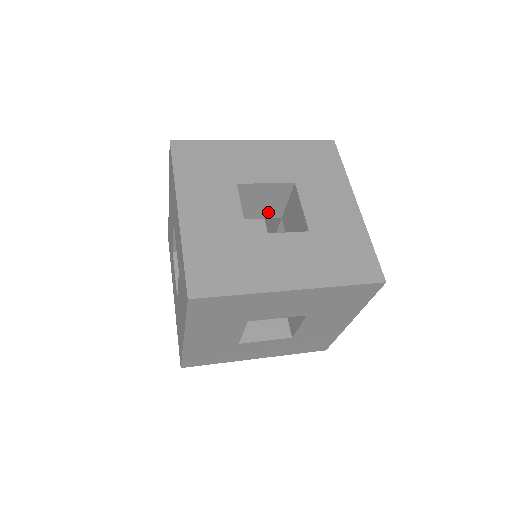
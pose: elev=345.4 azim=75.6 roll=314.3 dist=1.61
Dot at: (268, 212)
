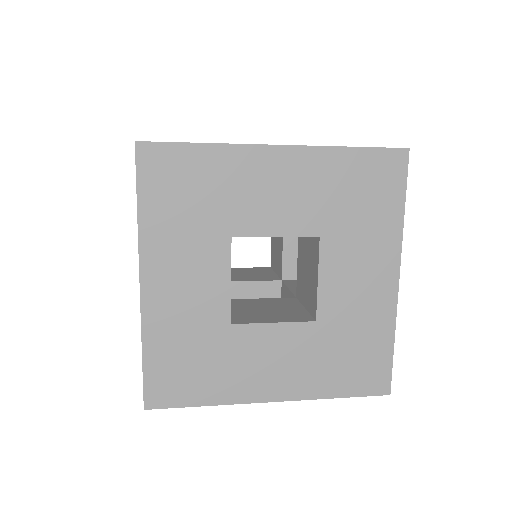
Dot at: occluded
